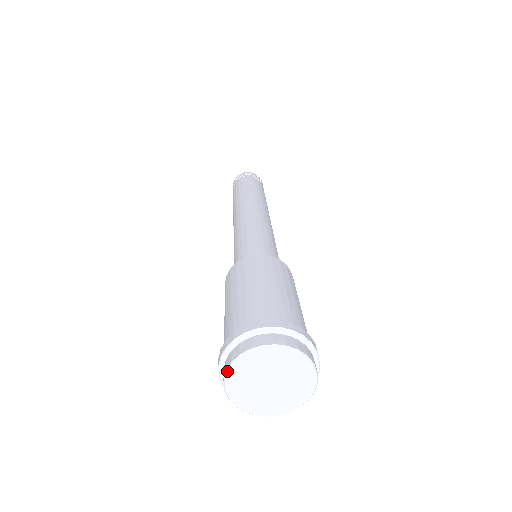
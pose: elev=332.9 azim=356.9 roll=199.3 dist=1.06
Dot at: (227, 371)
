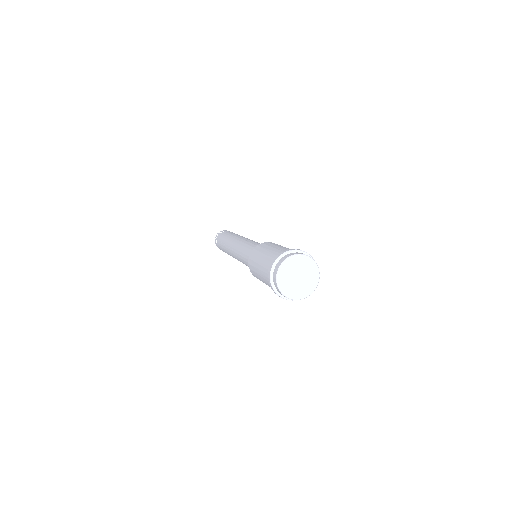
Dot at: (279, 290)
